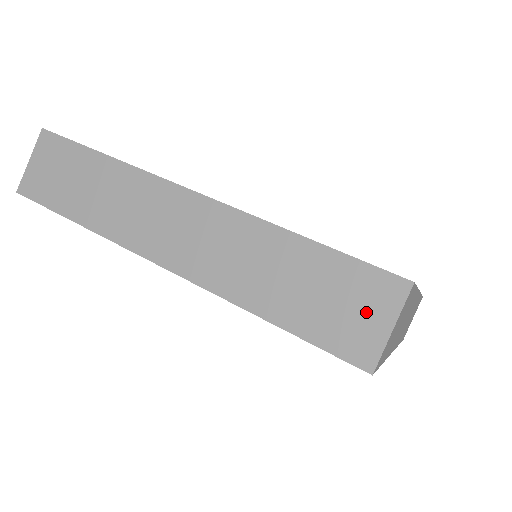
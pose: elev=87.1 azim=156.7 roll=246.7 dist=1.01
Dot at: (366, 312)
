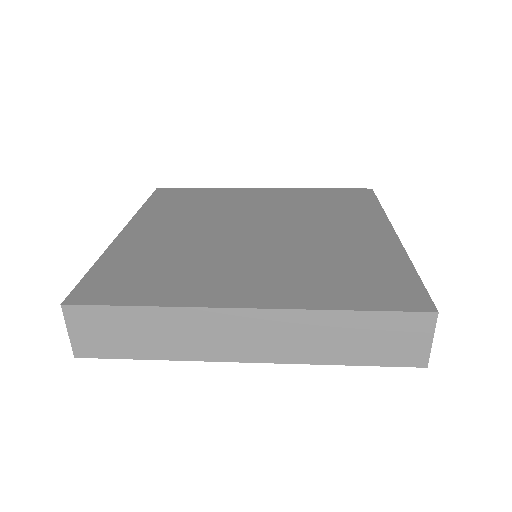
Dot at: (412, 338)
